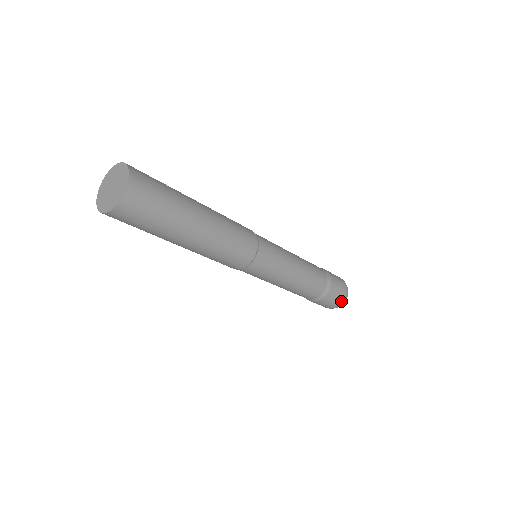
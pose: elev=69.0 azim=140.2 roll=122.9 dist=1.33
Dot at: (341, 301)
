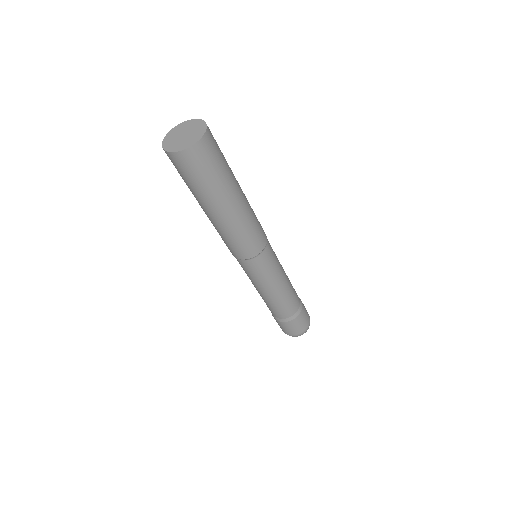
Dot at: (308, 325)
